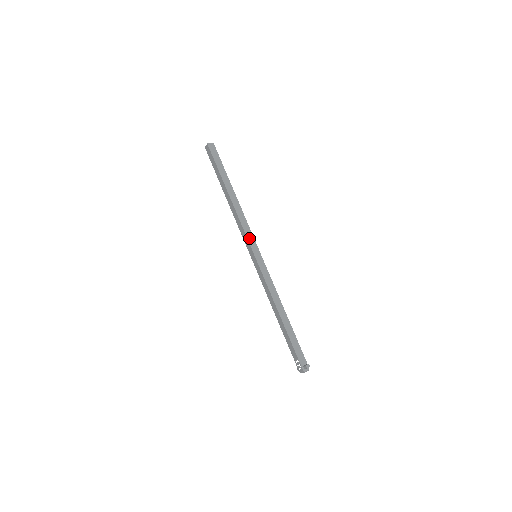
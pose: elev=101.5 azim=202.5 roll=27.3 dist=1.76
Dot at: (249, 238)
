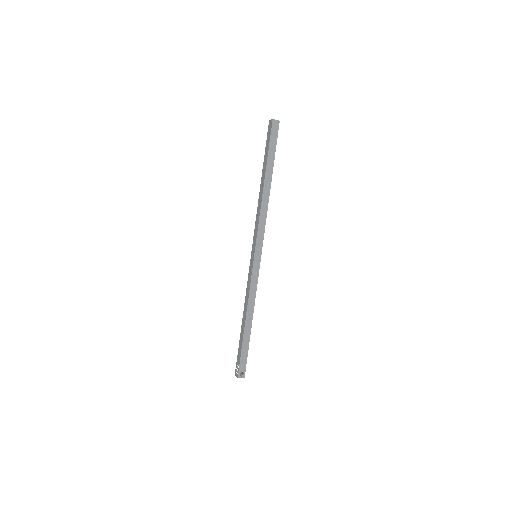
Dot at: (259, 237)
